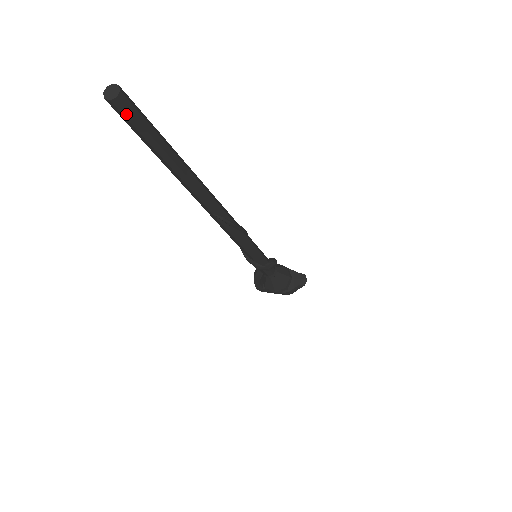
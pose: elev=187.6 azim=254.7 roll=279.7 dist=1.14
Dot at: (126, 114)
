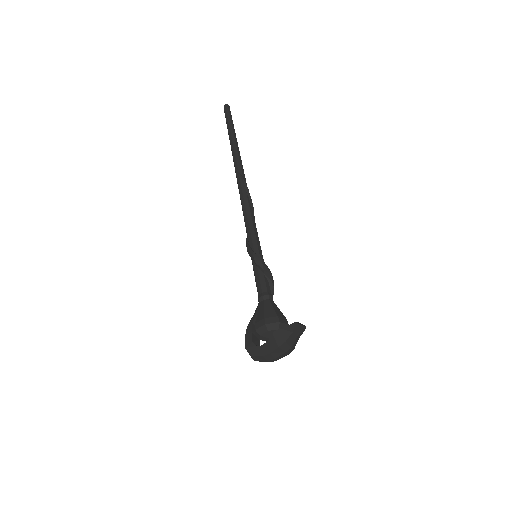
Dot at: (227, 110)
